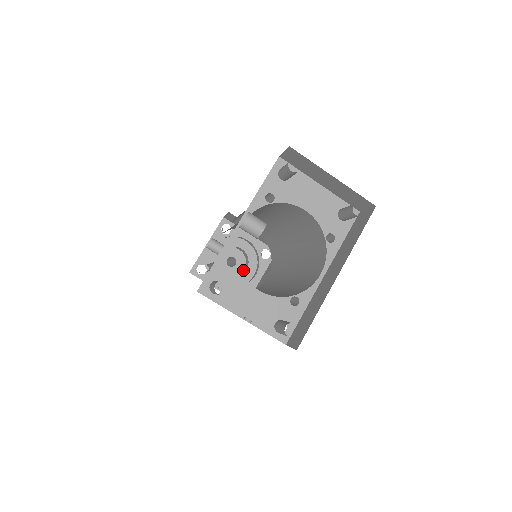
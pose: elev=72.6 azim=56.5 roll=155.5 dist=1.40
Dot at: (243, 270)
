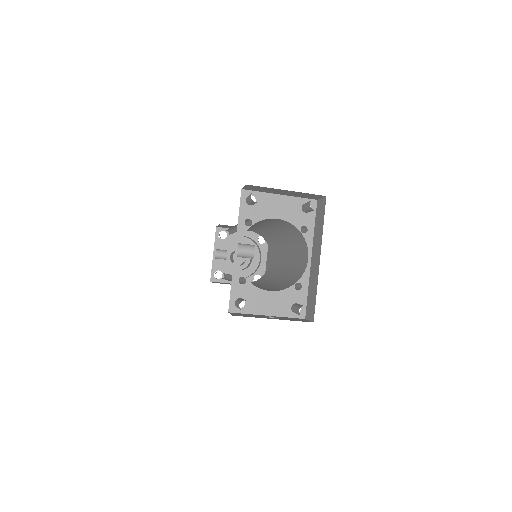
Dot at: (250, 259)
